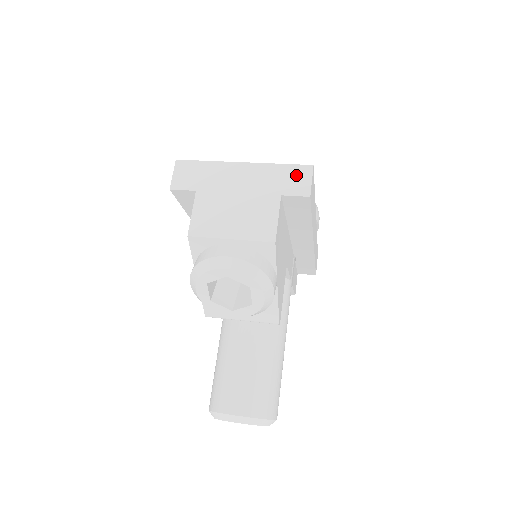
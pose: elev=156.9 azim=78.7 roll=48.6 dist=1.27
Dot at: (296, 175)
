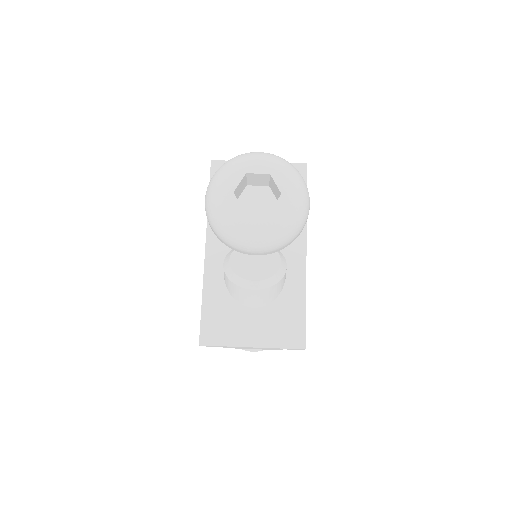
Dot at: occluded
